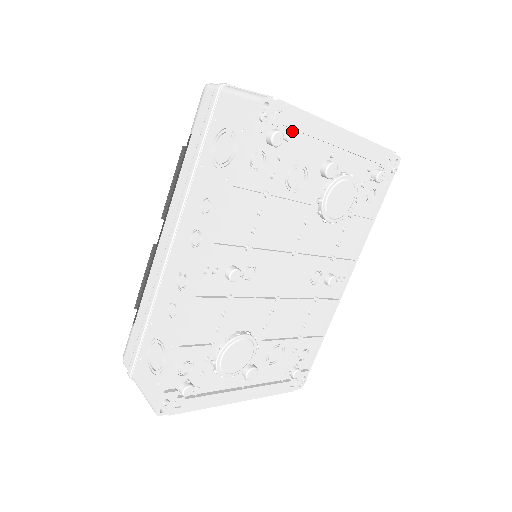
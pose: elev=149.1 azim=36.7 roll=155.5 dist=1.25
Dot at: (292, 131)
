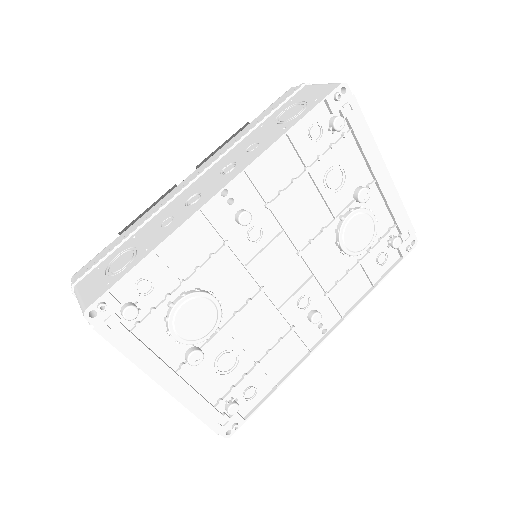
Dot at: (350, 134)
